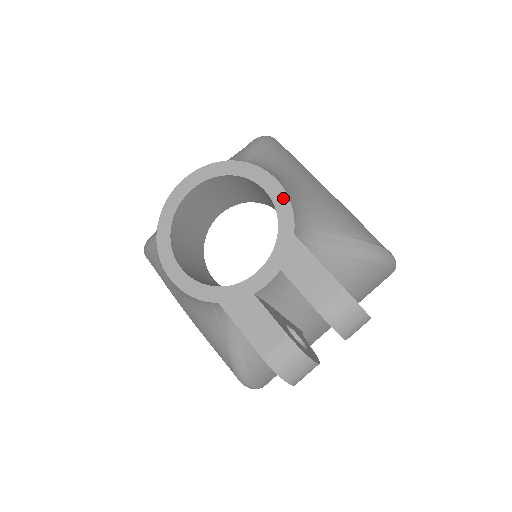
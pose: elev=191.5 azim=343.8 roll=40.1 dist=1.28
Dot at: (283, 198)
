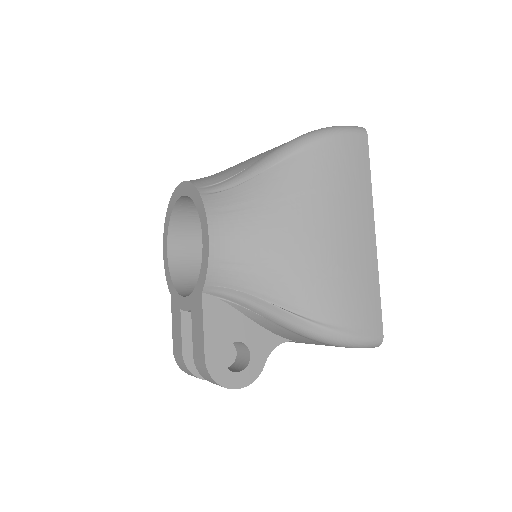
Dot at: (206, 258)
